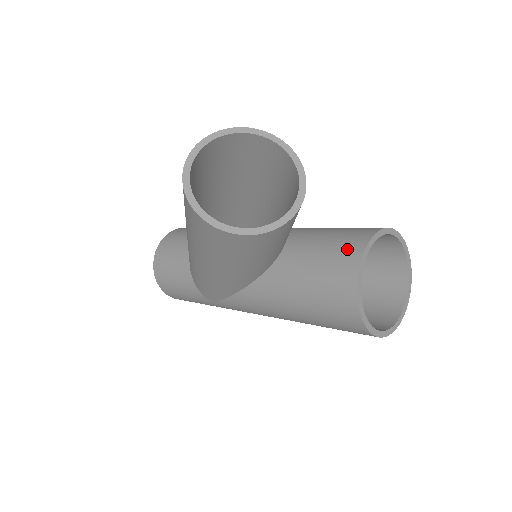
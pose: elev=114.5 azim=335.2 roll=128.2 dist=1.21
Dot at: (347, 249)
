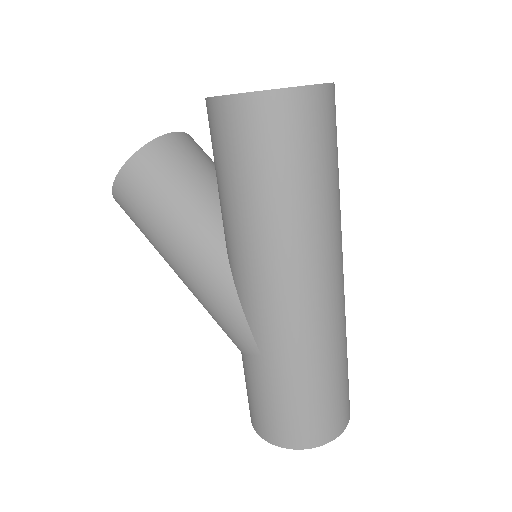
Dot at: occluded
